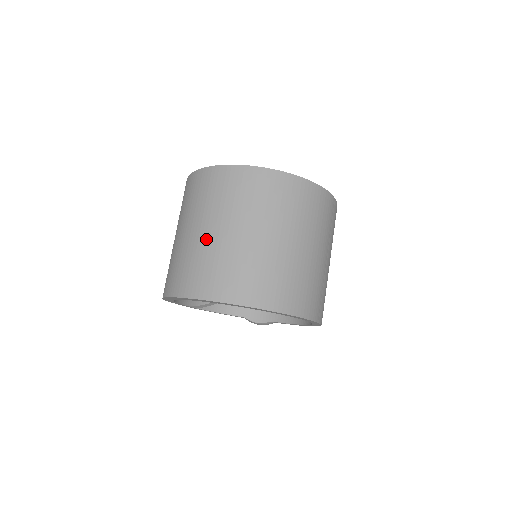
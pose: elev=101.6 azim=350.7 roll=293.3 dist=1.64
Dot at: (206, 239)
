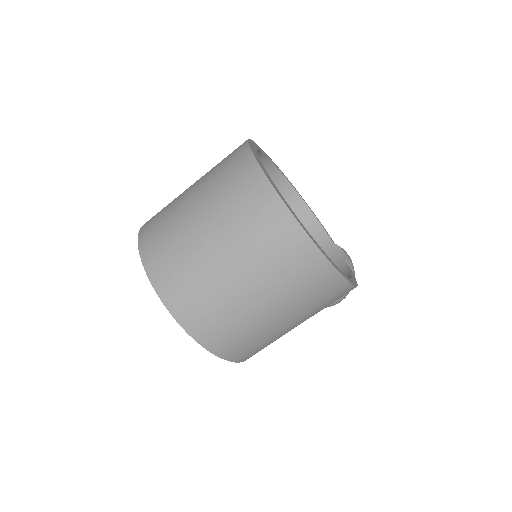
Dot at: (186, 212)
